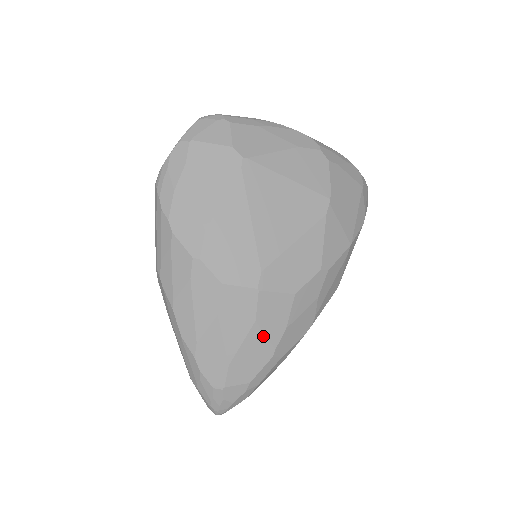
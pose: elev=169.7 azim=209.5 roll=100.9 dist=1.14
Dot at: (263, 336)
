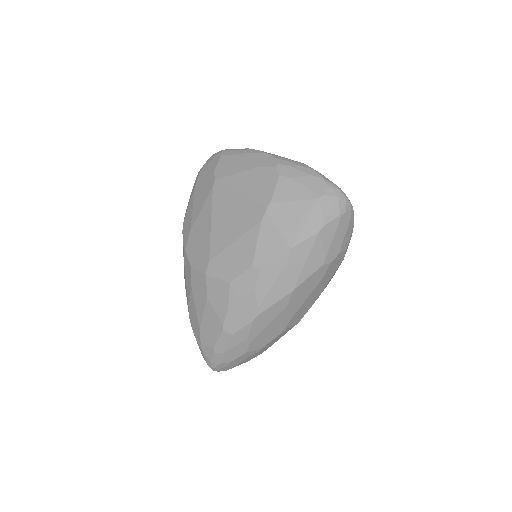
Dot at: (214, 311)
